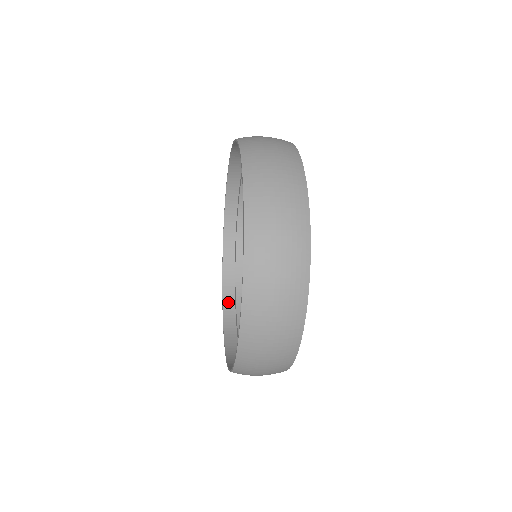
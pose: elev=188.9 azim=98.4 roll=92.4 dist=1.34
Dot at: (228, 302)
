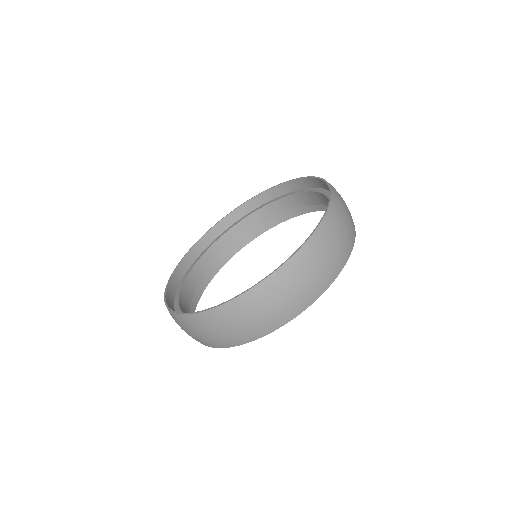
Dot at: (175, 281)
